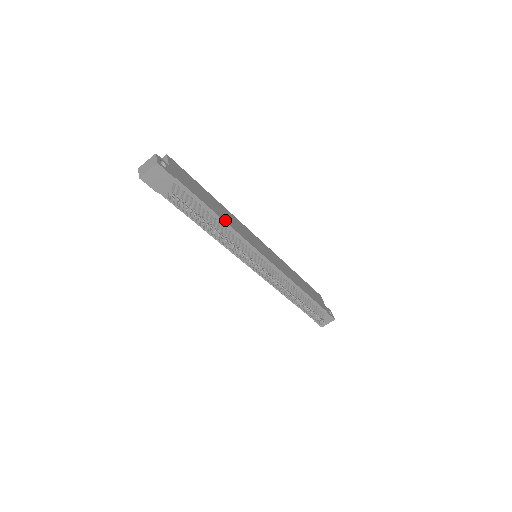
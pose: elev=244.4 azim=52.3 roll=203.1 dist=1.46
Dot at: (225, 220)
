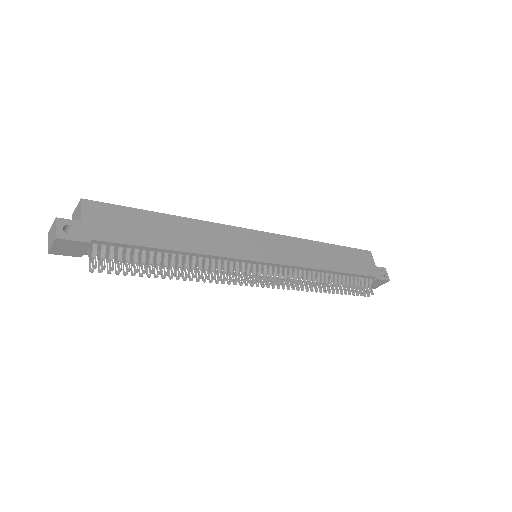
Dot at: (189, 249)
